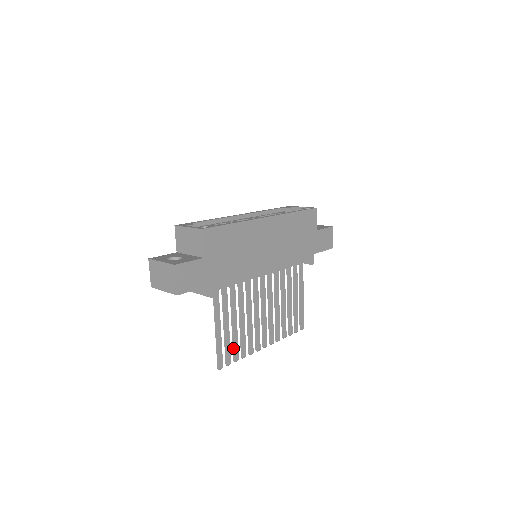
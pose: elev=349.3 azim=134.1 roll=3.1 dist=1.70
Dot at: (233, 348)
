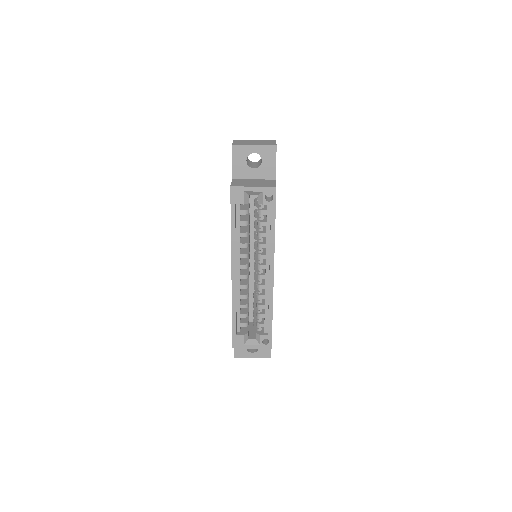
Dot at: occluded
